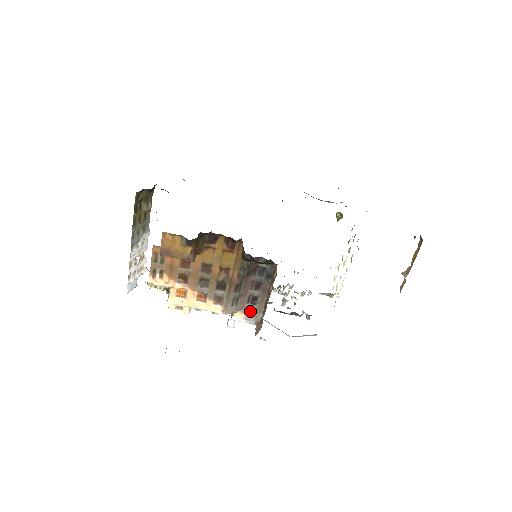
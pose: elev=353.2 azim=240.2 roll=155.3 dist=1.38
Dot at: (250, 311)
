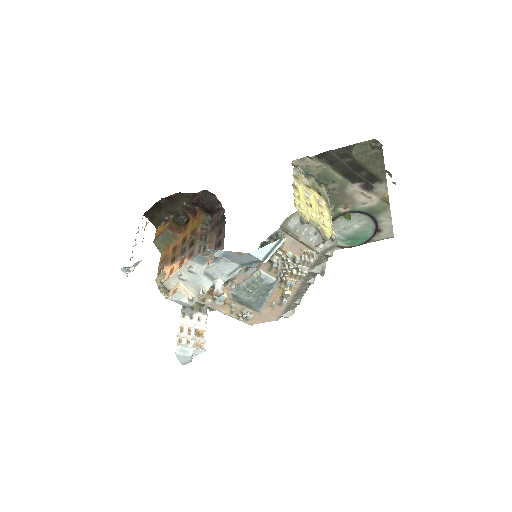
Dot at: occluded
